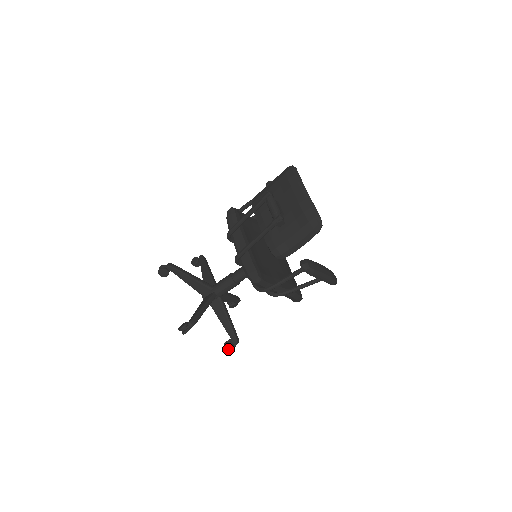
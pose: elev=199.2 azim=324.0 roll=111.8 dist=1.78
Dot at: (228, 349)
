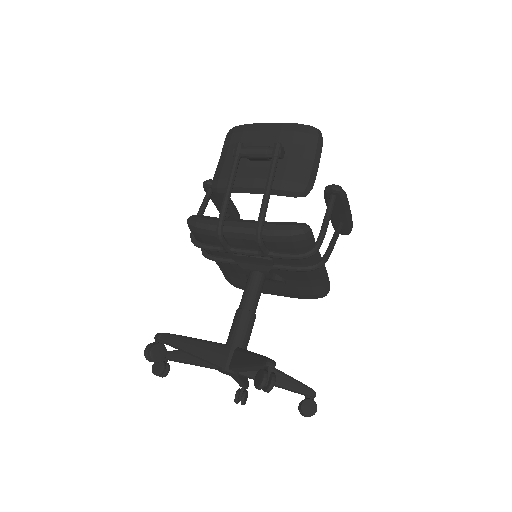
Dot at: (312, 411)
